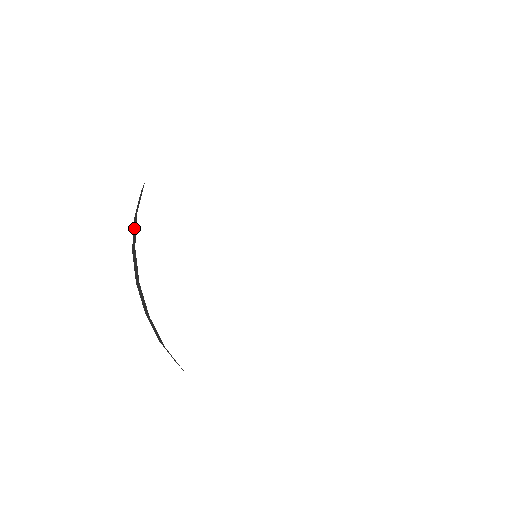
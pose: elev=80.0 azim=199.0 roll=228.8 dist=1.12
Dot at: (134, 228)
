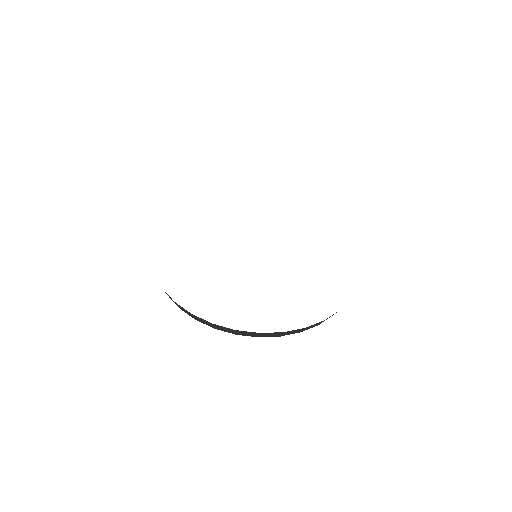
Dot at: (183, 310)
